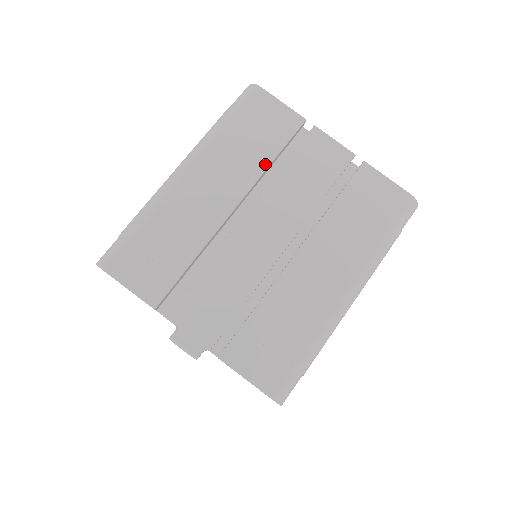
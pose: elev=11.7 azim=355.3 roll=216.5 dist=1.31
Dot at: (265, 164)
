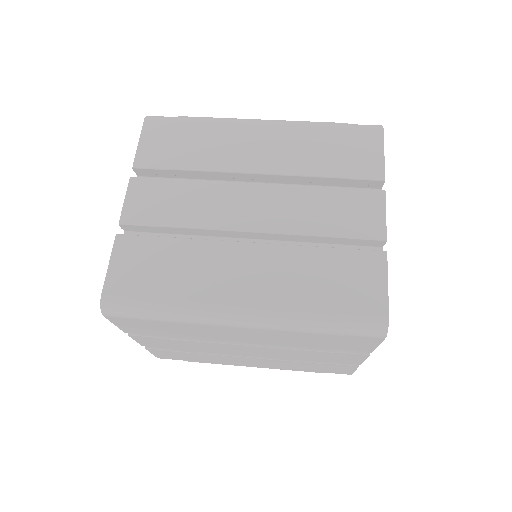
Dot at: (314, 173)
